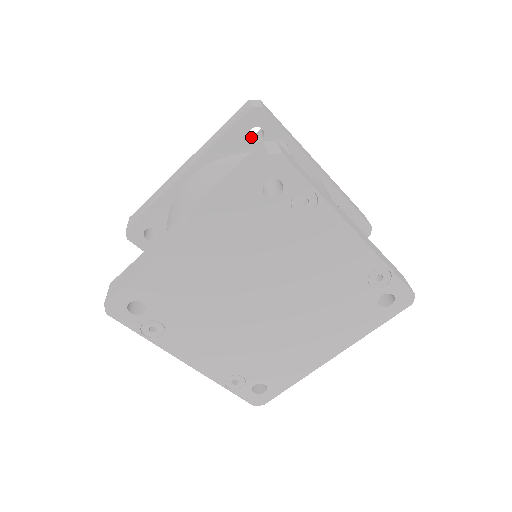
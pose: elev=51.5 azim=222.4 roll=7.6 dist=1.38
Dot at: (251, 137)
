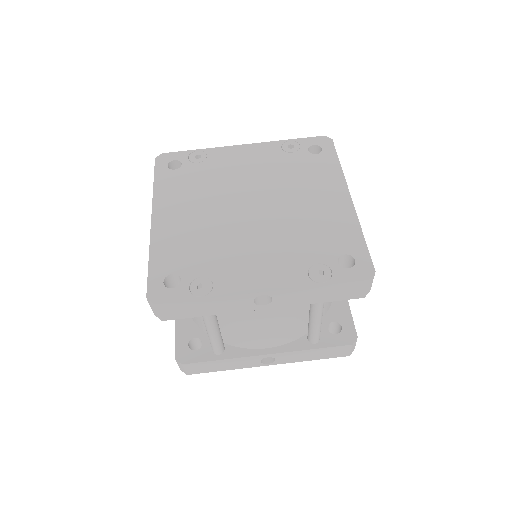
Dot at: occluded
